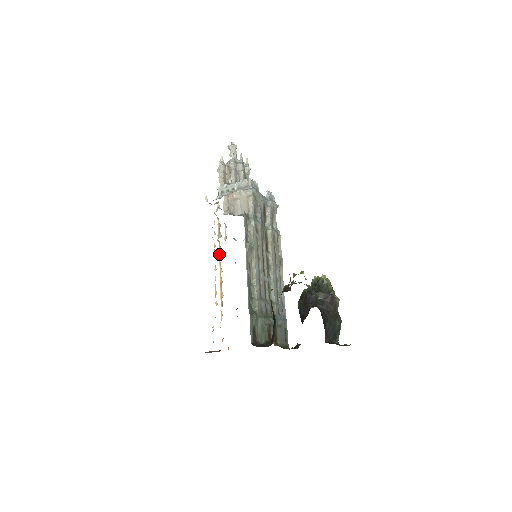
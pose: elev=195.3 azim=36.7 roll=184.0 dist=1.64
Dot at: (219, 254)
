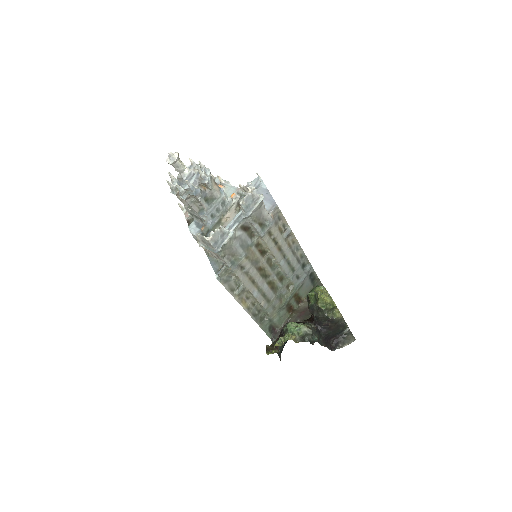
Dot at: occluded
